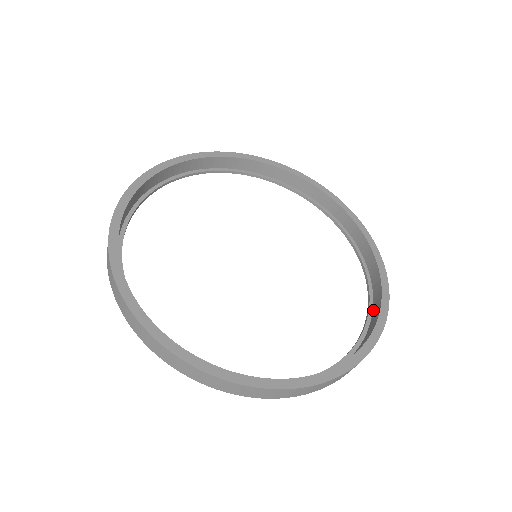
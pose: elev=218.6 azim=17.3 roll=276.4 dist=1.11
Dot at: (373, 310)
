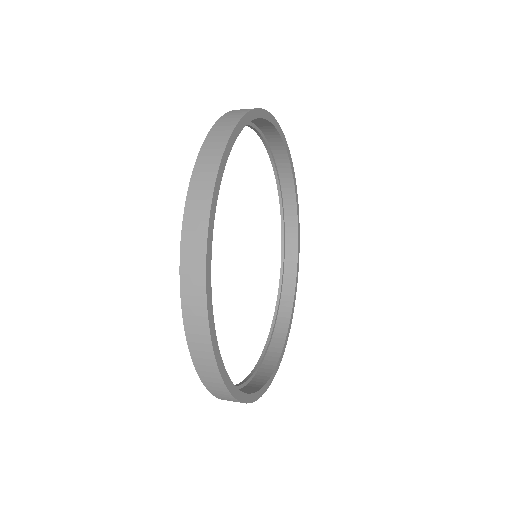
Dot at: (277, 323)
